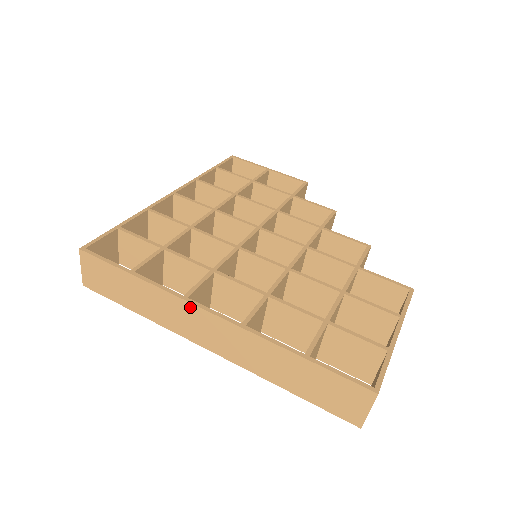
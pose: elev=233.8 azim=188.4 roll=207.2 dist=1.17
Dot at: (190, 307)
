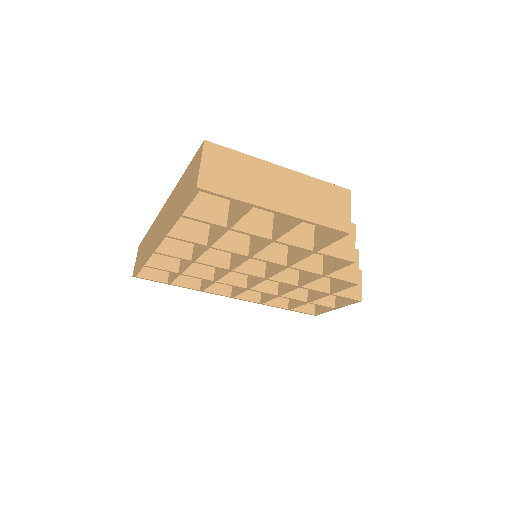
Dot at: (158, 217)
